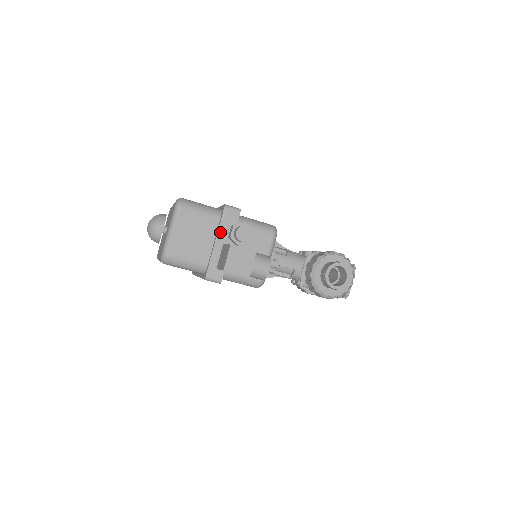
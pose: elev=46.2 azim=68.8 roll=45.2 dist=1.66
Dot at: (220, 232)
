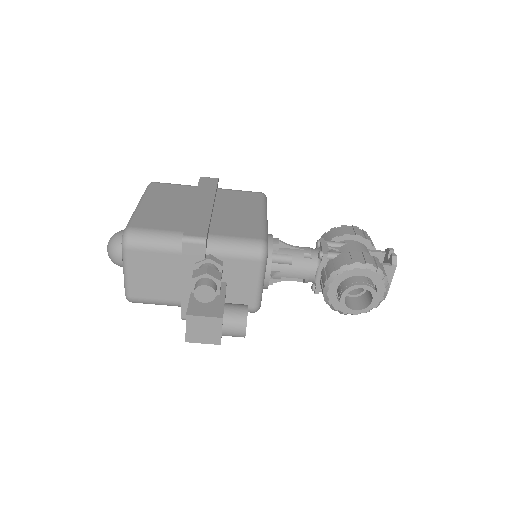
Dot at: (185, 271)
